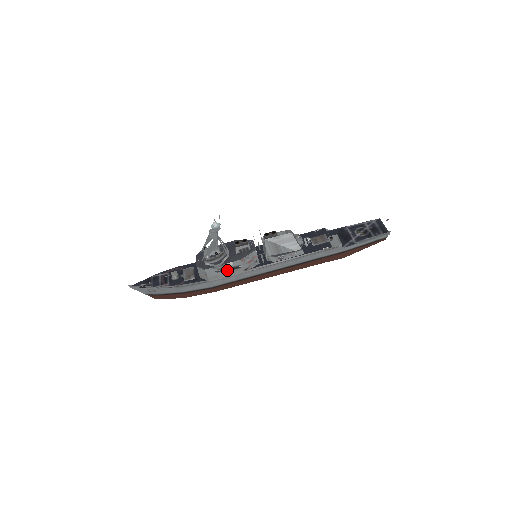
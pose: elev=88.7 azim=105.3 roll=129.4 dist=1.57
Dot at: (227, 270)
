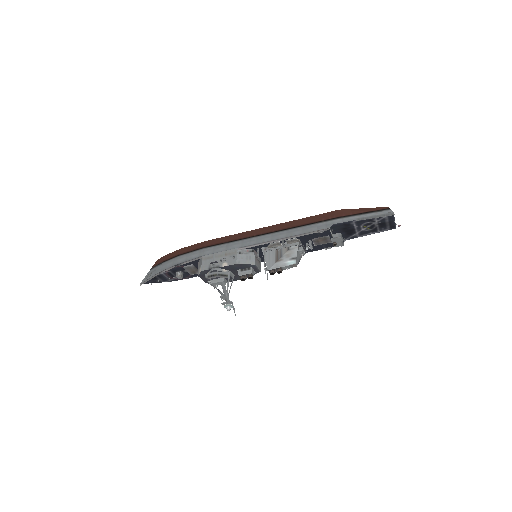
Dot at: occluded
